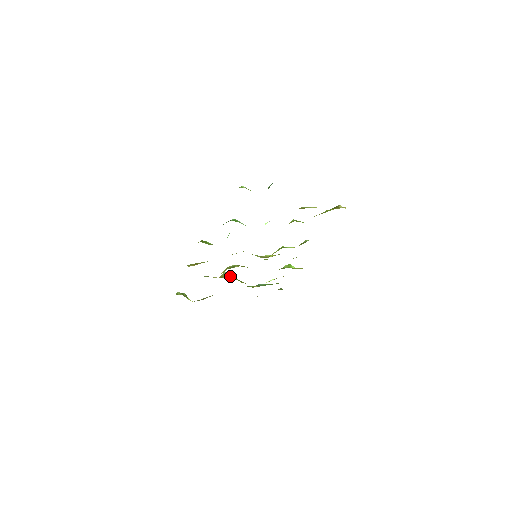
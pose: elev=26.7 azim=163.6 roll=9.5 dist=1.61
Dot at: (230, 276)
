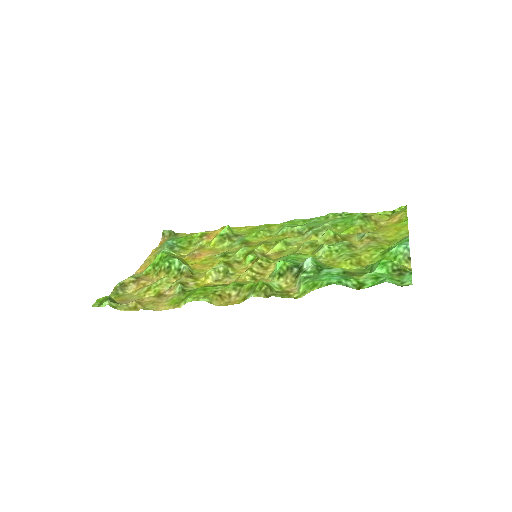
Dot at: occluded
